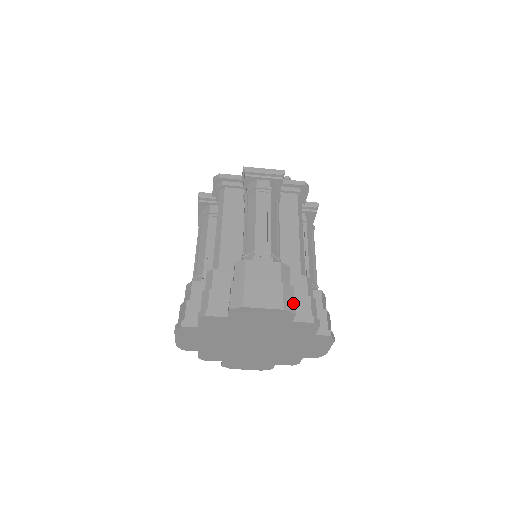
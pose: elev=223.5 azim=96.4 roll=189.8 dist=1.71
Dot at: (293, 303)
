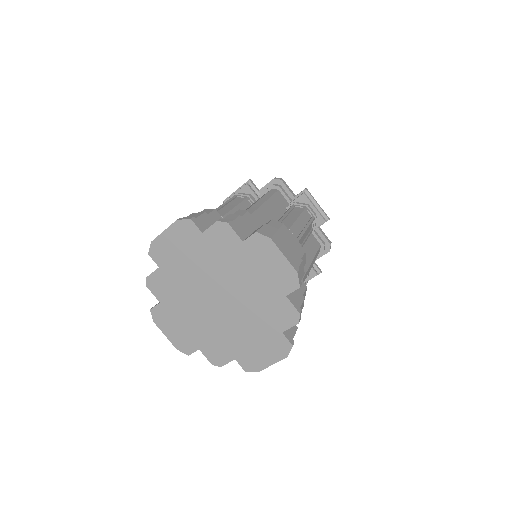
Dot at: occluded
